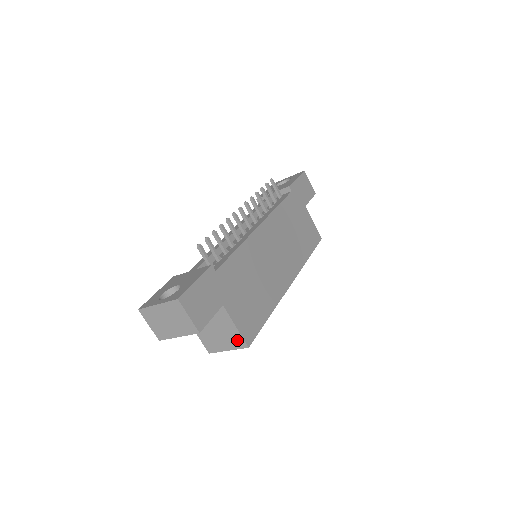
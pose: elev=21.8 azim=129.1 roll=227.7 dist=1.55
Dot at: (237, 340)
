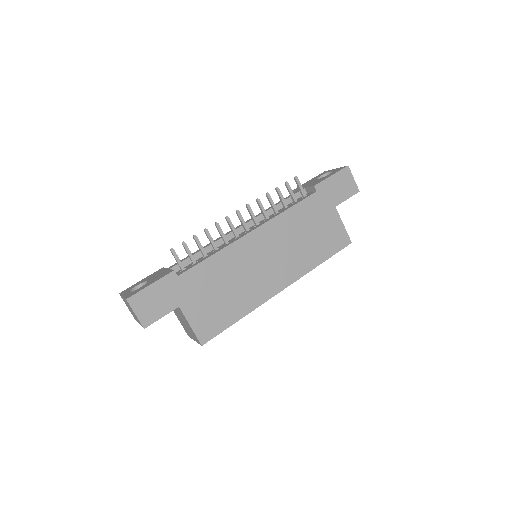
Dot at: (195, 336)
